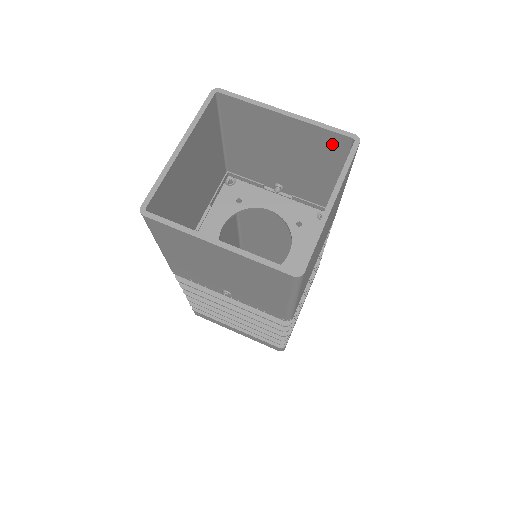
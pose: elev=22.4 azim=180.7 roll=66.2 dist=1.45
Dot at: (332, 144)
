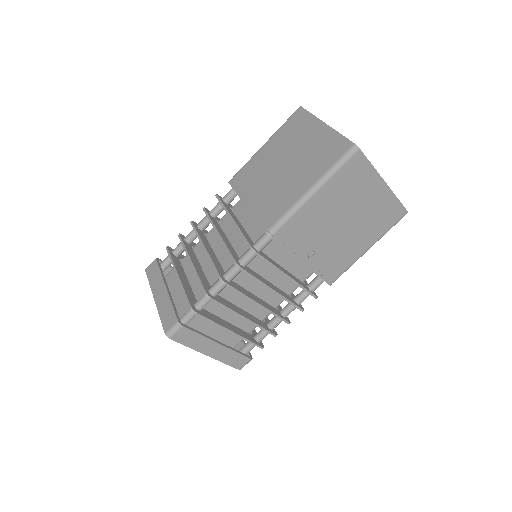
Dot at: occluded
